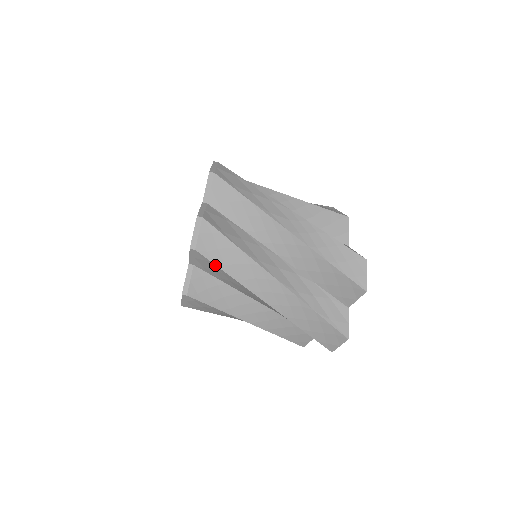
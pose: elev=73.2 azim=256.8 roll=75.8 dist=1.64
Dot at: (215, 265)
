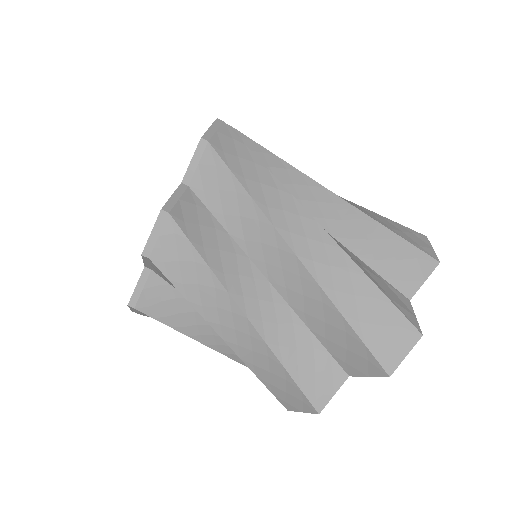
Dot at: (230, 172)
